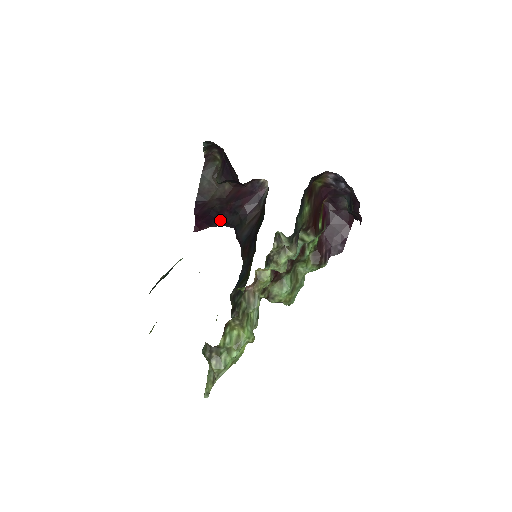
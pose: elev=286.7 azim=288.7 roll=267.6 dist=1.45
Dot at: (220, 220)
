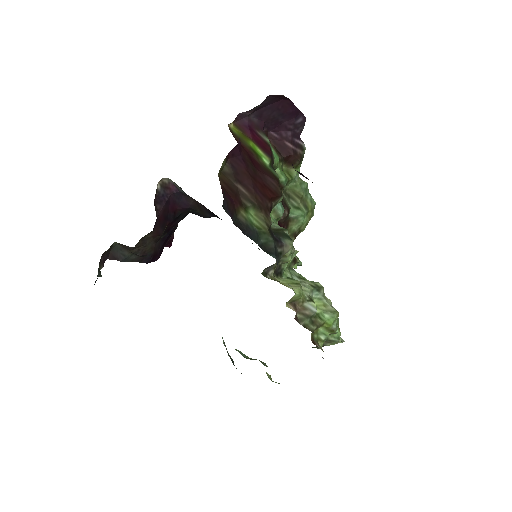
Dot at: (174, 226)
